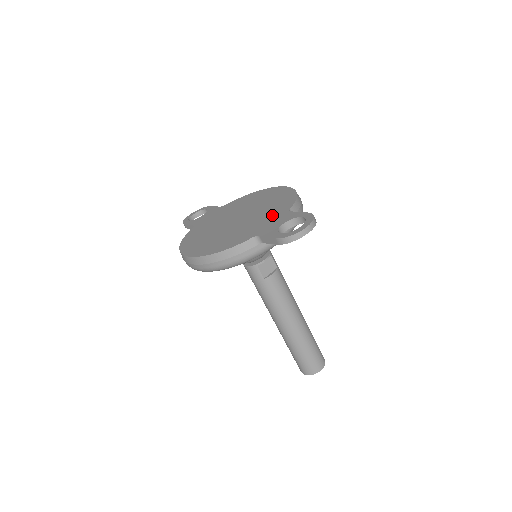
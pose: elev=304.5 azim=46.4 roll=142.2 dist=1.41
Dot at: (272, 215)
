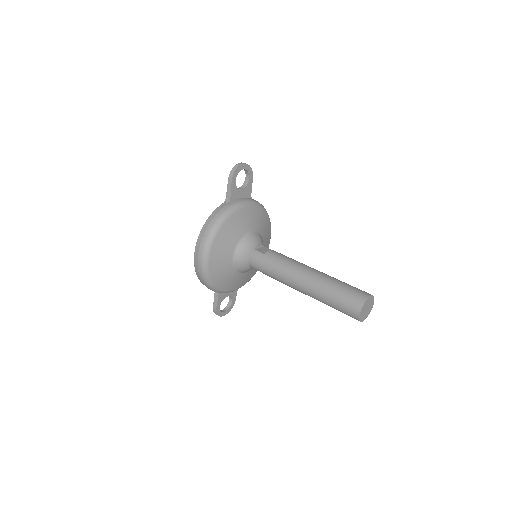
Dot at: occluded
